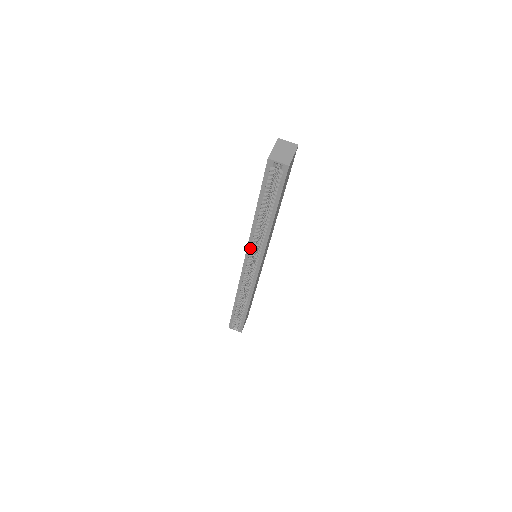
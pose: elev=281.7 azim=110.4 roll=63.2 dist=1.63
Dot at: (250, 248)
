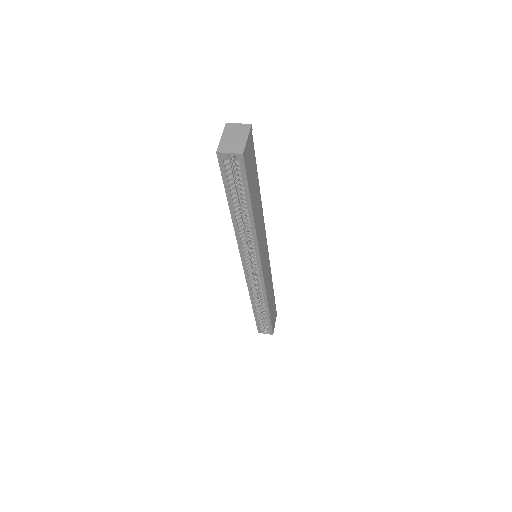
Dot at: (243, 251)
